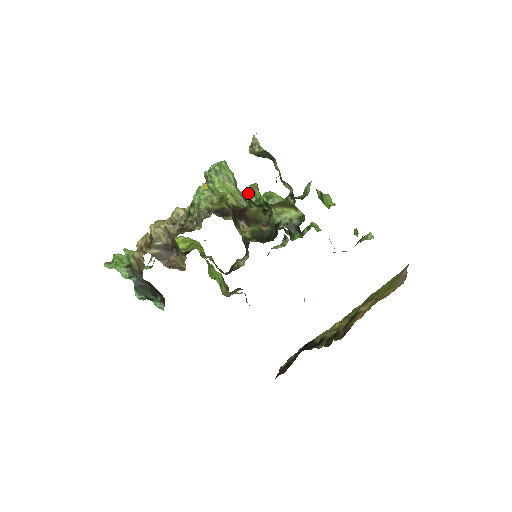
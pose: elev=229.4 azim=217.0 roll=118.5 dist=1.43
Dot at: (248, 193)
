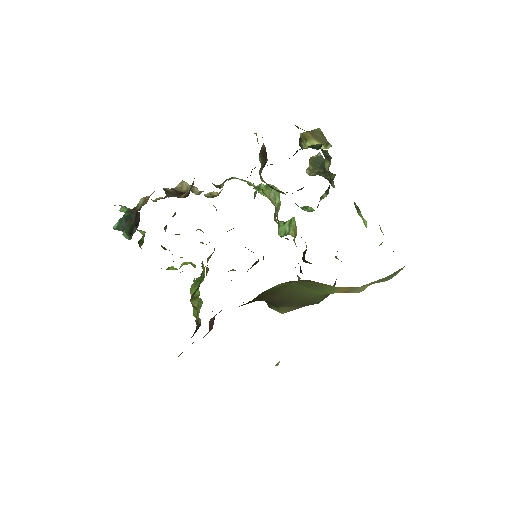
Dot at: occluded
